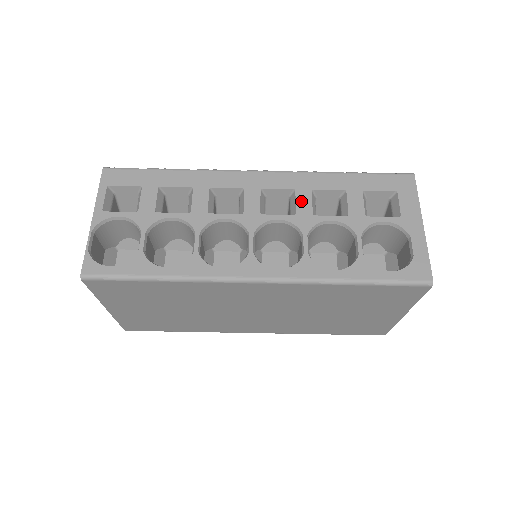
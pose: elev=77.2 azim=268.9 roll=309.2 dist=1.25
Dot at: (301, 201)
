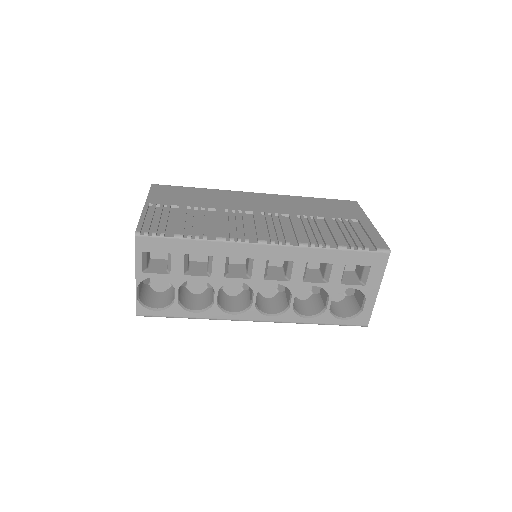
Dot at: (296, 271)
